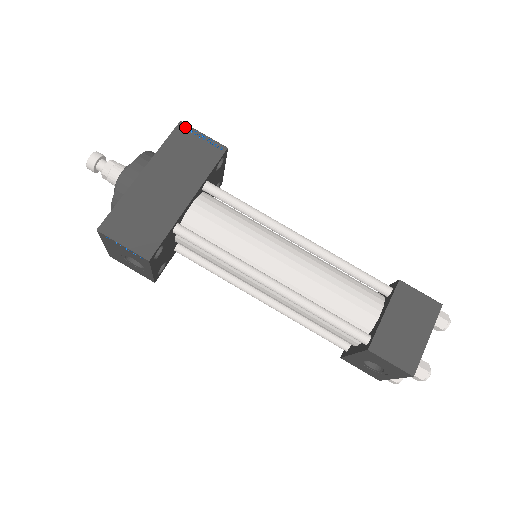
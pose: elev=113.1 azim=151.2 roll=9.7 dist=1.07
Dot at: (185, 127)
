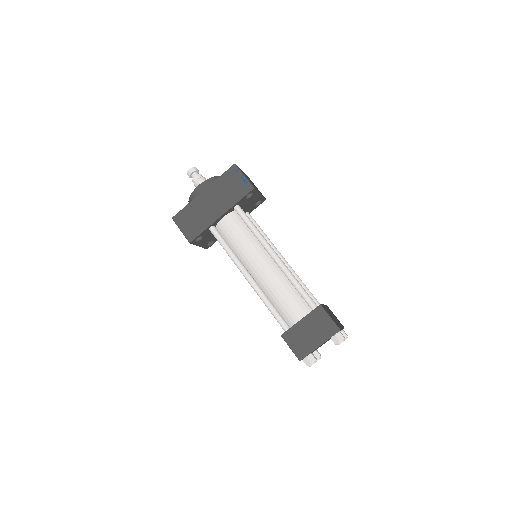
Dot at: (235, 168)
